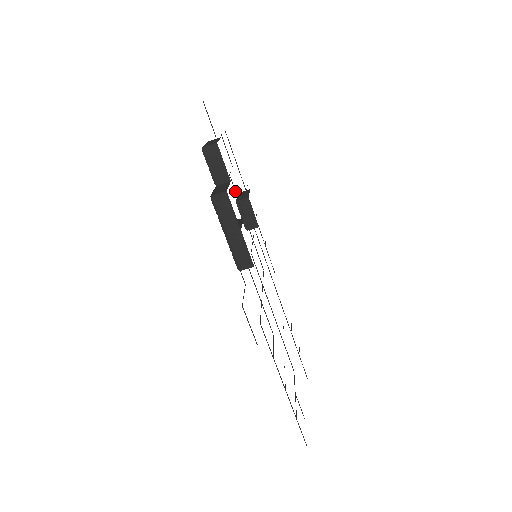
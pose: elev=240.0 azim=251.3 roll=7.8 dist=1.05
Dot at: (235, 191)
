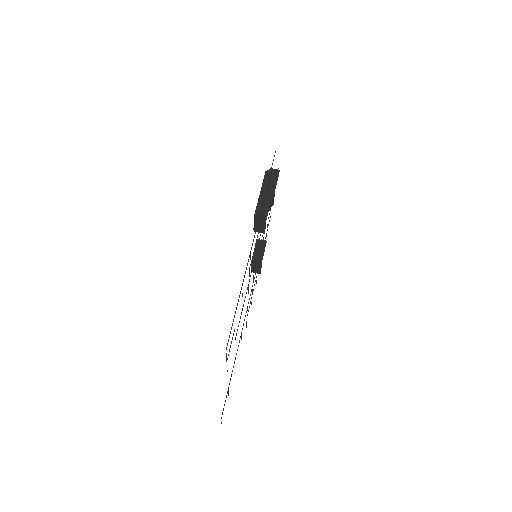
Dot at: (267, 215)
